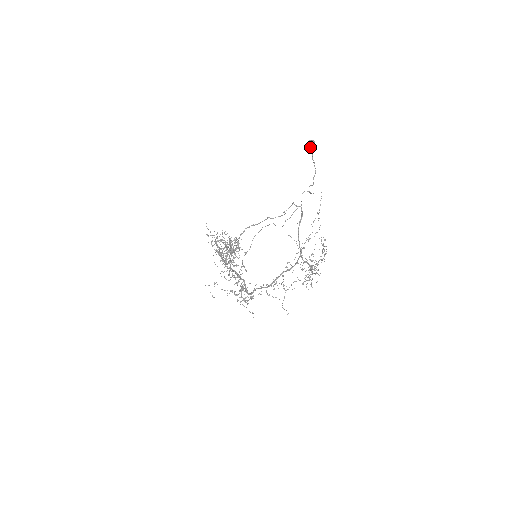
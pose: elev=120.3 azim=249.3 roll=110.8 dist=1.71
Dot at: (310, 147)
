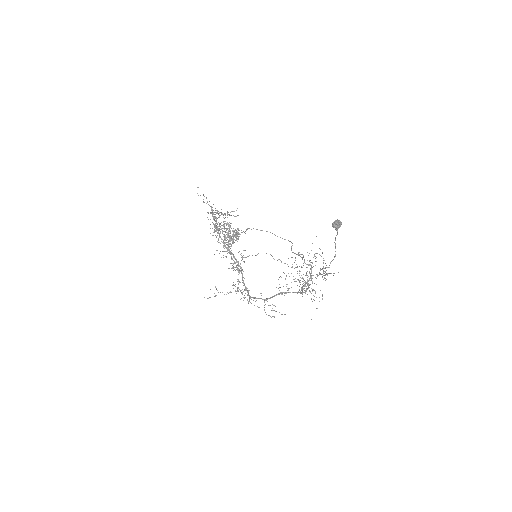
Dot at: (335, 226)
